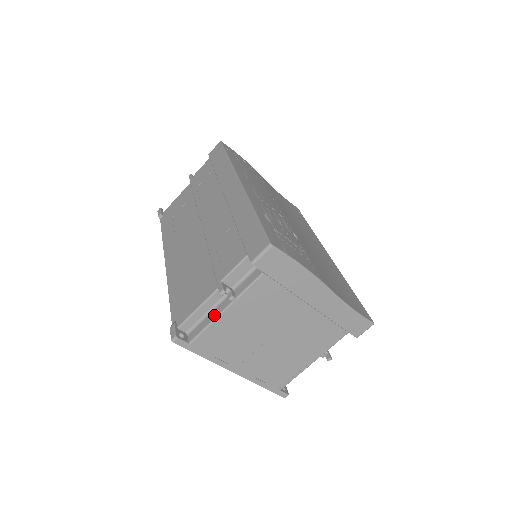
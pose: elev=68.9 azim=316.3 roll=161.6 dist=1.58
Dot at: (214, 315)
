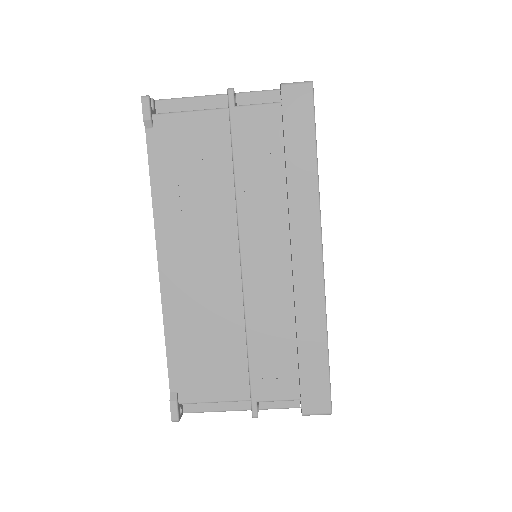
Dot at: (226, 407)
